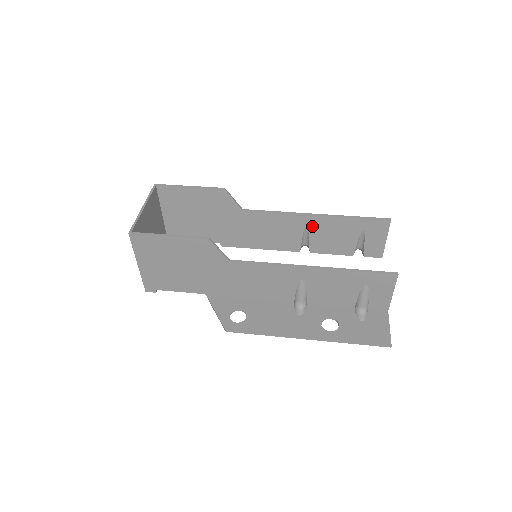
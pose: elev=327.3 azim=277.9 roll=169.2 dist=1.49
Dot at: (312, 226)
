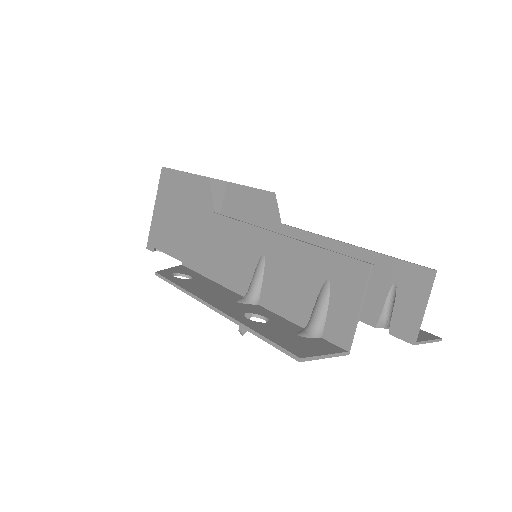
Dot at: occluded
